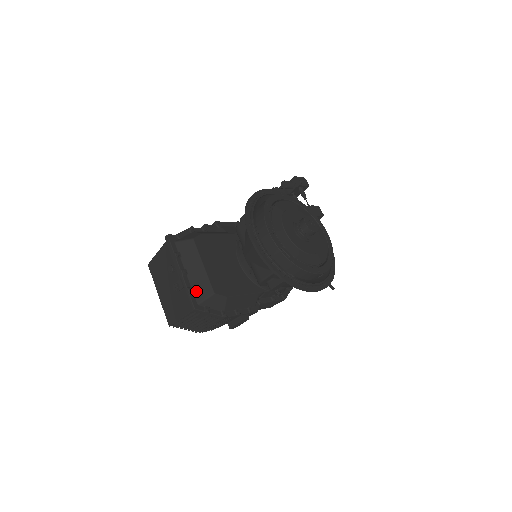
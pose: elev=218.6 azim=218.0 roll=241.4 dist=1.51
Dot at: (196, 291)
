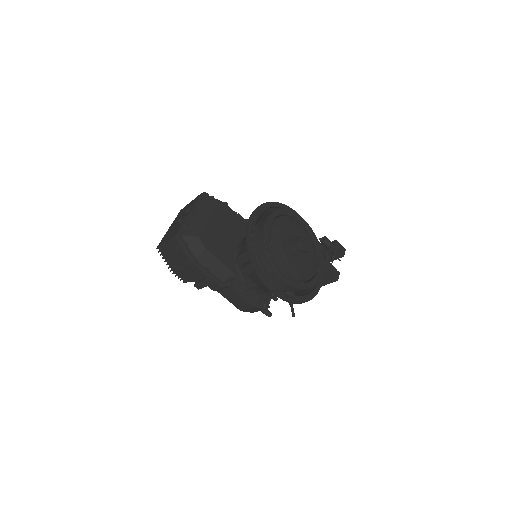
Dot at: (189, 228)
